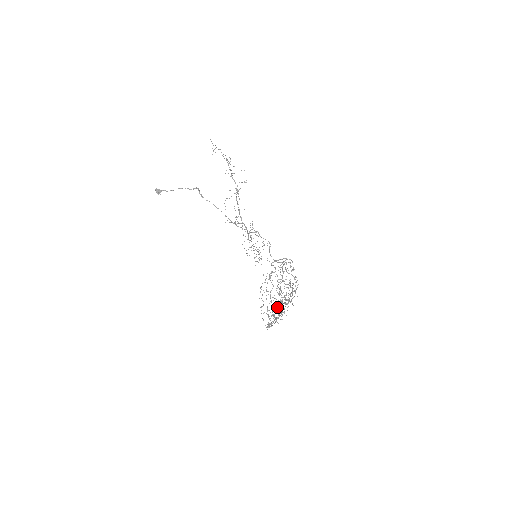
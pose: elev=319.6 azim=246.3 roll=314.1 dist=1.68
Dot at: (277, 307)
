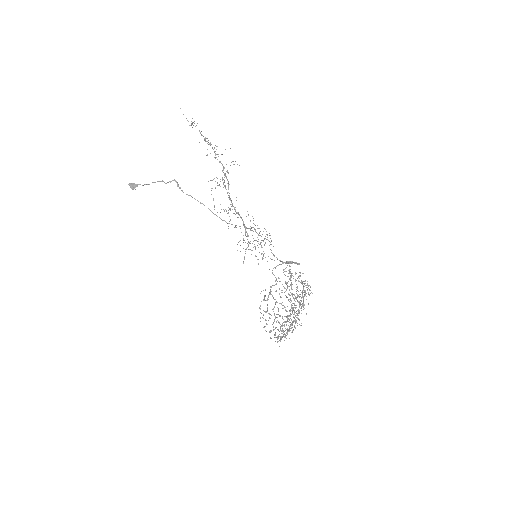
Dot at: occluded
